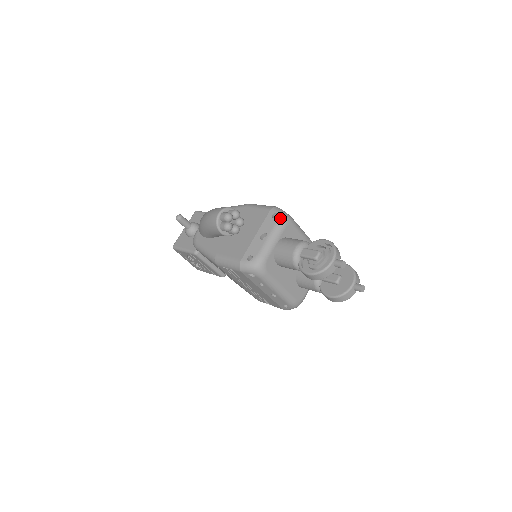
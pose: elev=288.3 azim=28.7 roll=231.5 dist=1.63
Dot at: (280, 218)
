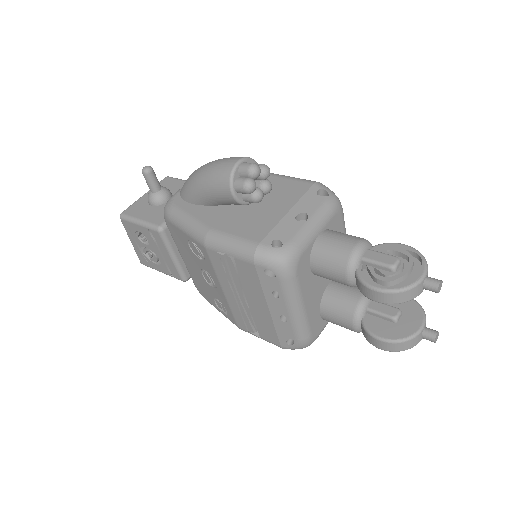
Dot at: (330, 198)
